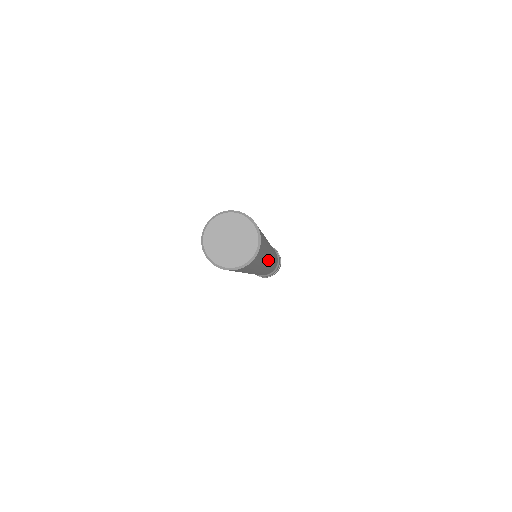
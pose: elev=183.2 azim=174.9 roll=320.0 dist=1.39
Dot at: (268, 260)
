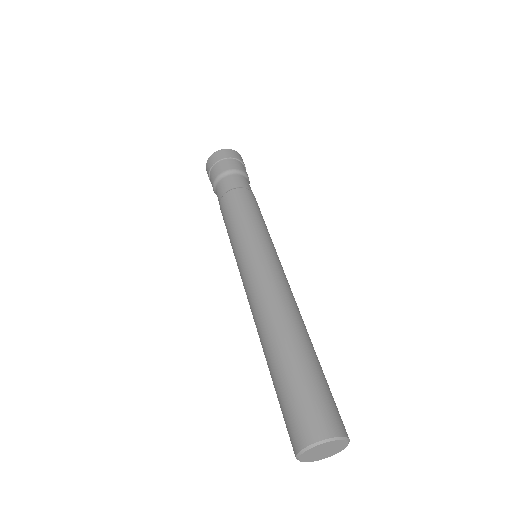
Dot at: (298, 310)
